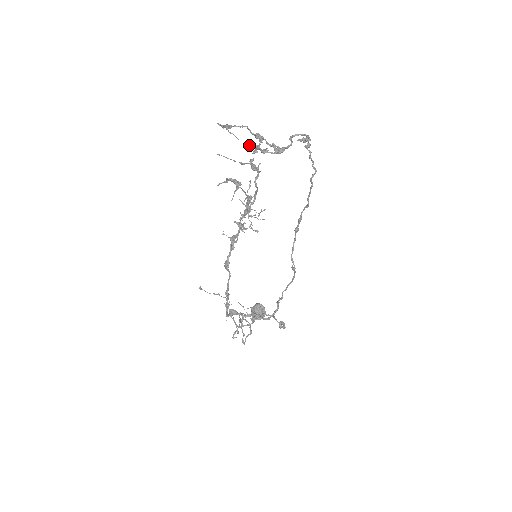
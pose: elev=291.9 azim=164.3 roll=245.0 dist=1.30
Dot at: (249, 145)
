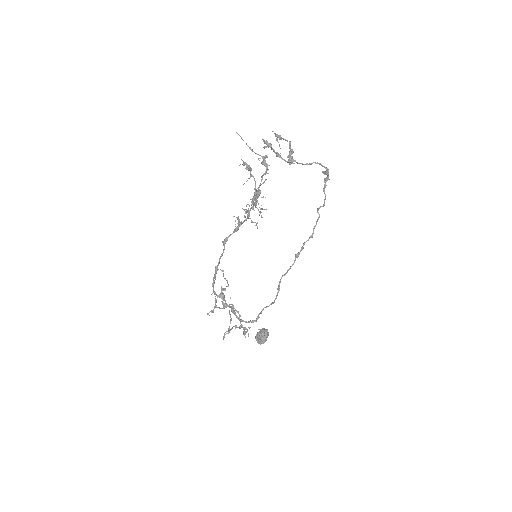
Dot at: (263, 139)
